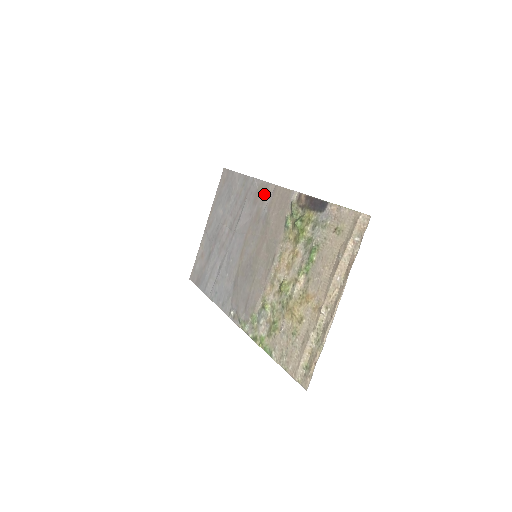
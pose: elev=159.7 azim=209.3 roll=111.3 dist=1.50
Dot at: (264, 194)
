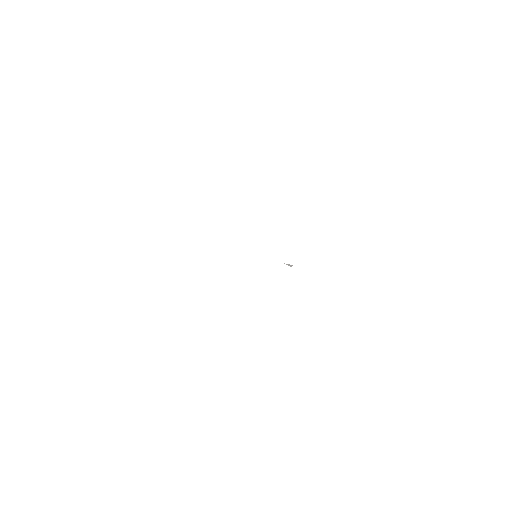
Dot at: occluded
